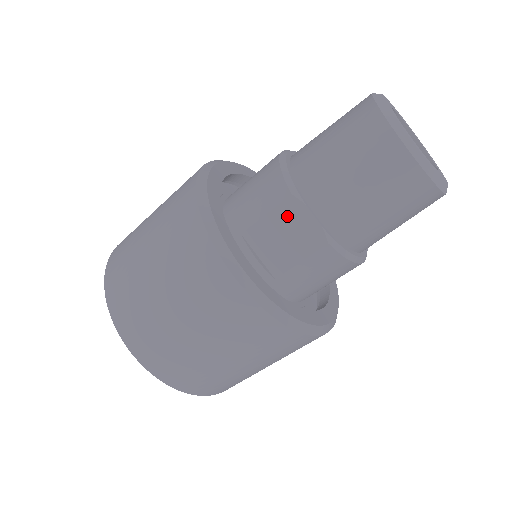
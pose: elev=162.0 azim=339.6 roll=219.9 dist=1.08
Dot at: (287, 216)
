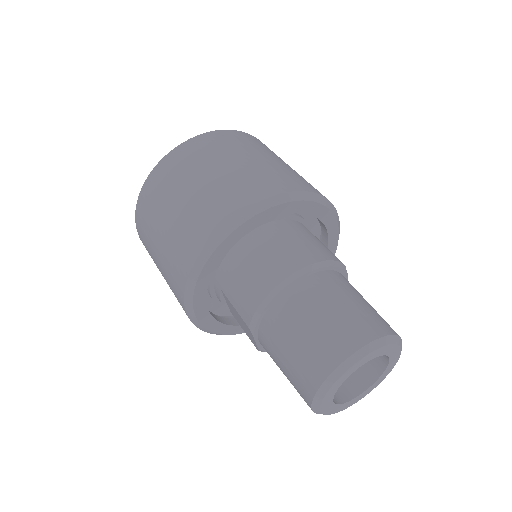
Dot at: (244, 323)
